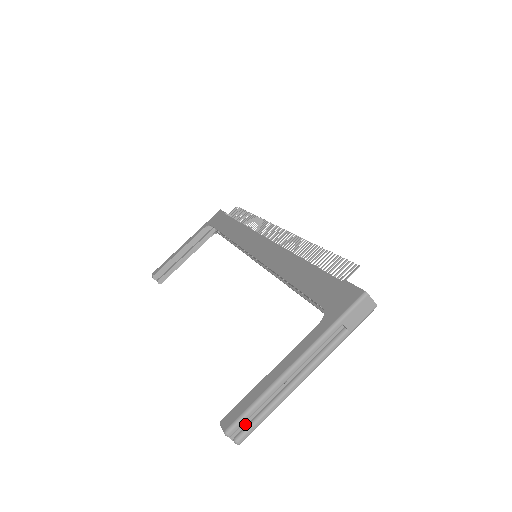
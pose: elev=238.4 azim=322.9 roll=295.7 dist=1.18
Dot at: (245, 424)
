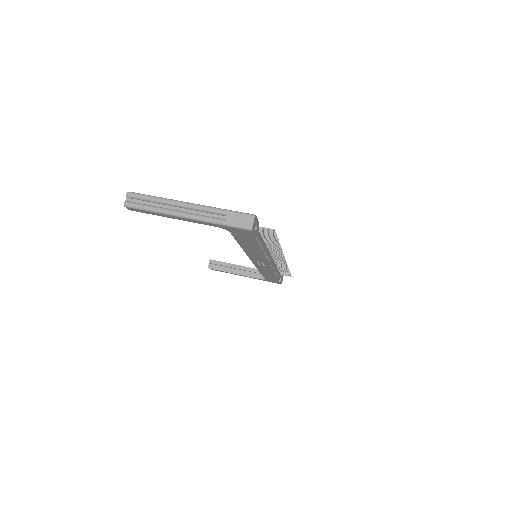
Dot at: (138, 202)
